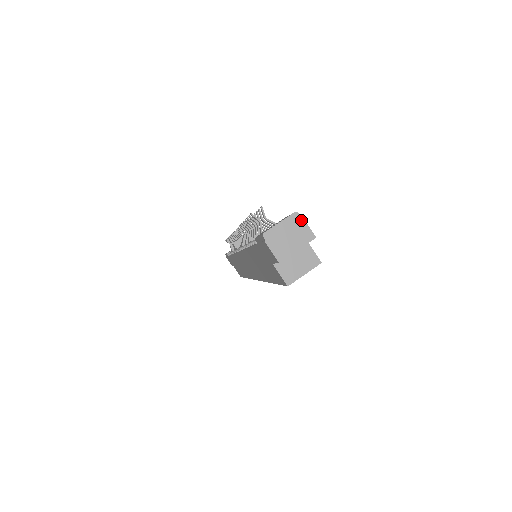
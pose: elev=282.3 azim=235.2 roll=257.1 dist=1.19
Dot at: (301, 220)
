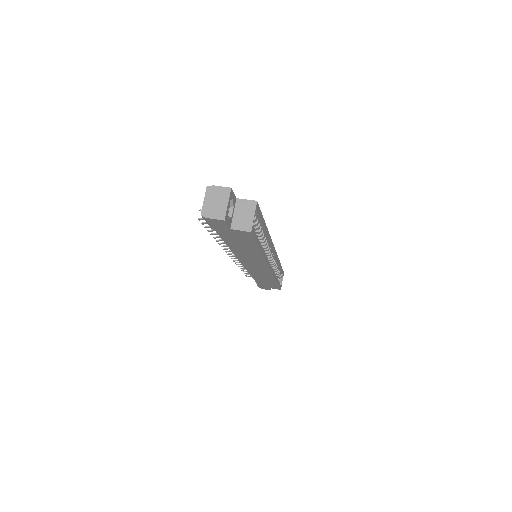
Dot at: (214, 188)
